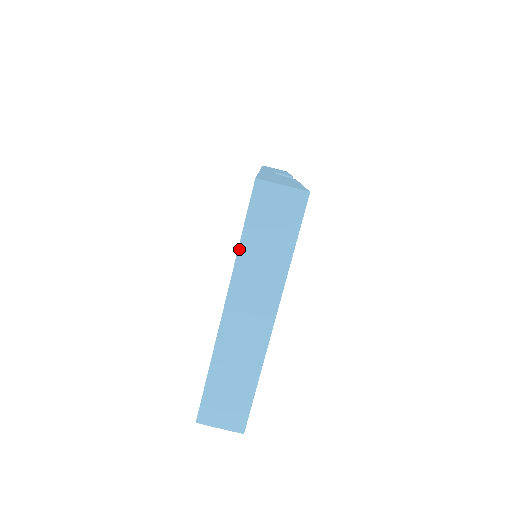
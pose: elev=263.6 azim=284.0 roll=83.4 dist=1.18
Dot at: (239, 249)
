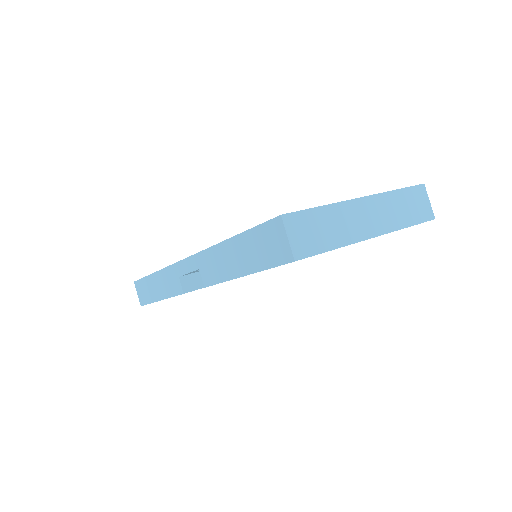
Dot at: (394, 191)
